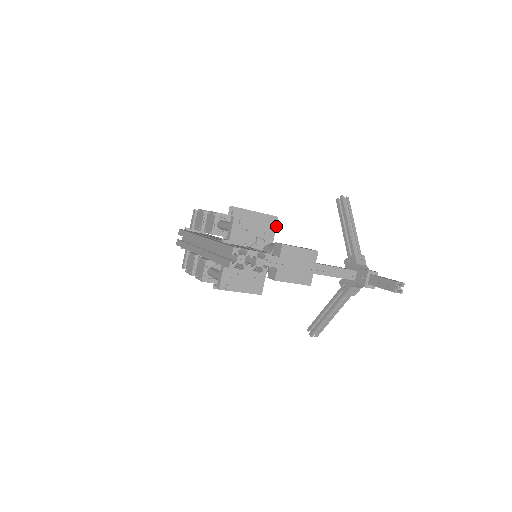
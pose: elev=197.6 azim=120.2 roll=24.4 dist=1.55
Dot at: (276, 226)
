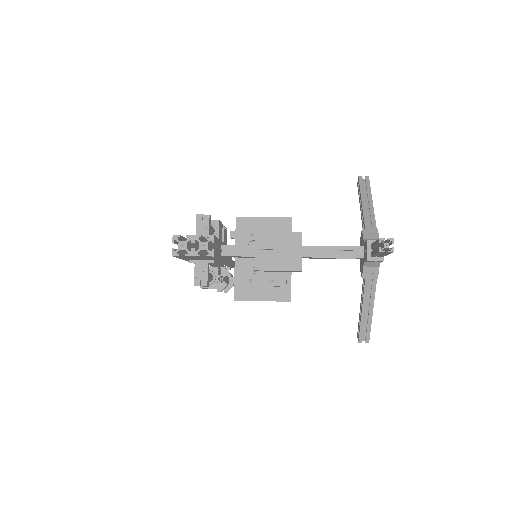
Dot at: occluded
